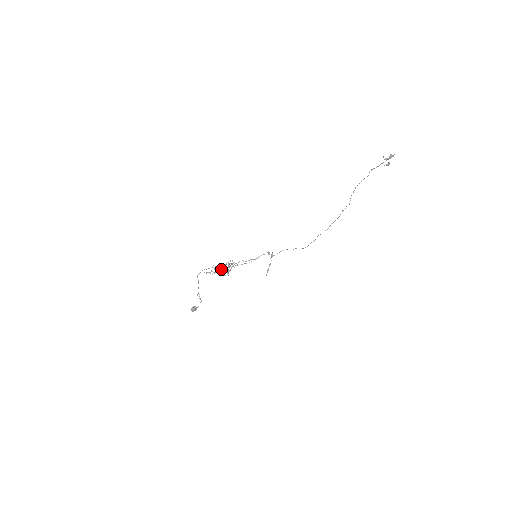
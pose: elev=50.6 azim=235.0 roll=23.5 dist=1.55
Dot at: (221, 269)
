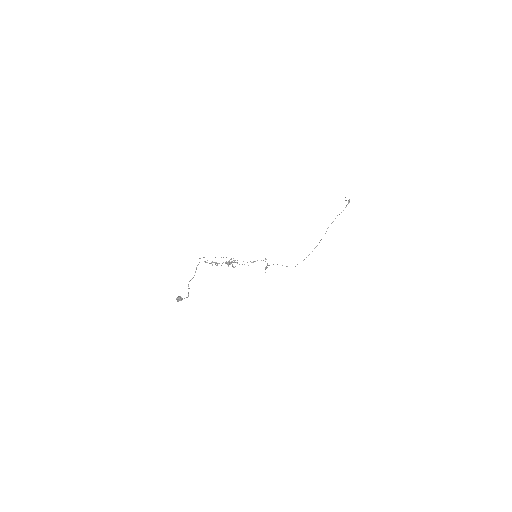
Dot at: occluded
